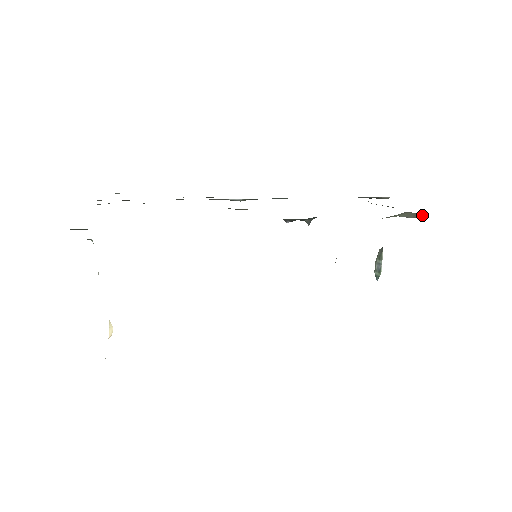
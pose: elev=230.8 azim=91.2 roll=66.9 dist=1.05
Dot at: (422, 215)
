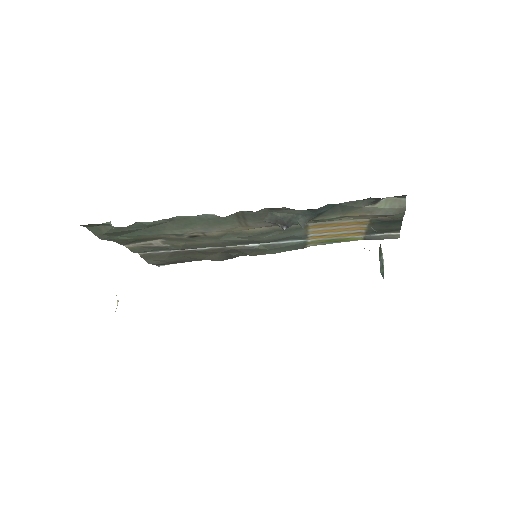
Dot at: (405, 200)
